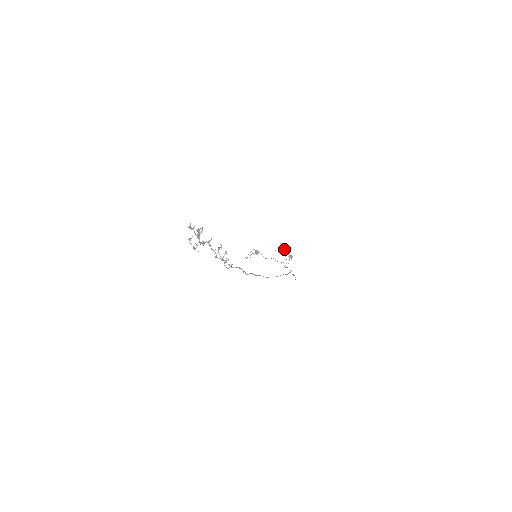
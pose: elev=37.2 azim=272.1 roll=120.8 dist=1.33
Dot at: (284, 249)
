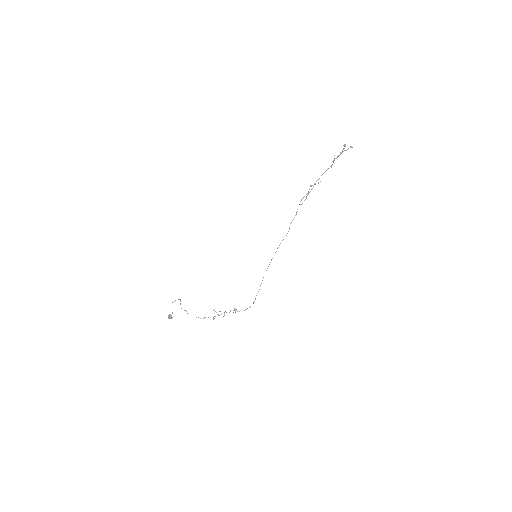
Dot at: (213, 317)
